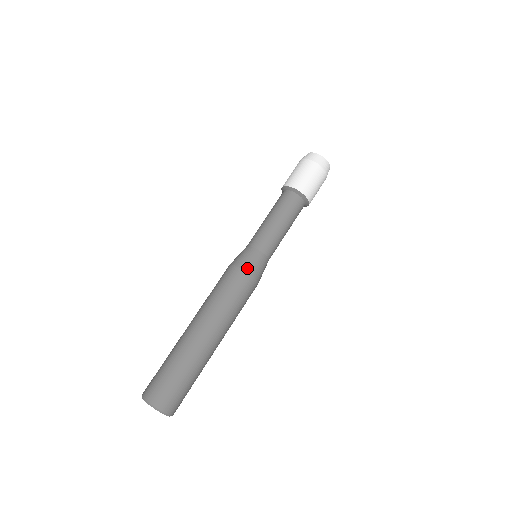
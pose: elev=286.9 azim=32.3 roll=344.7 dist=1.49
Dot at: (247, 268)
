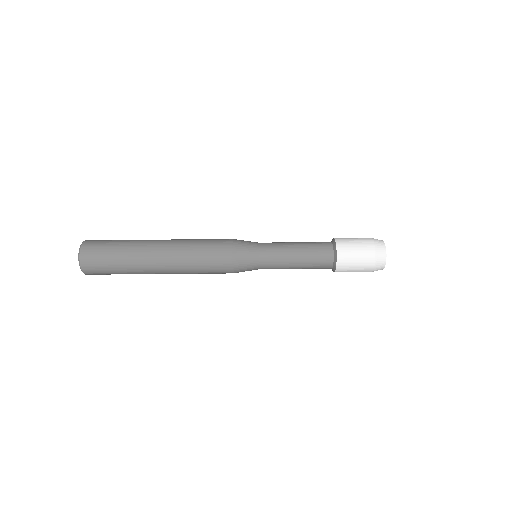
Dot at: (236, 268)
